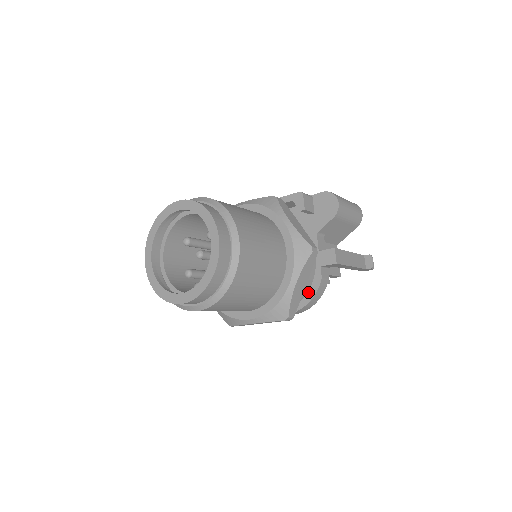
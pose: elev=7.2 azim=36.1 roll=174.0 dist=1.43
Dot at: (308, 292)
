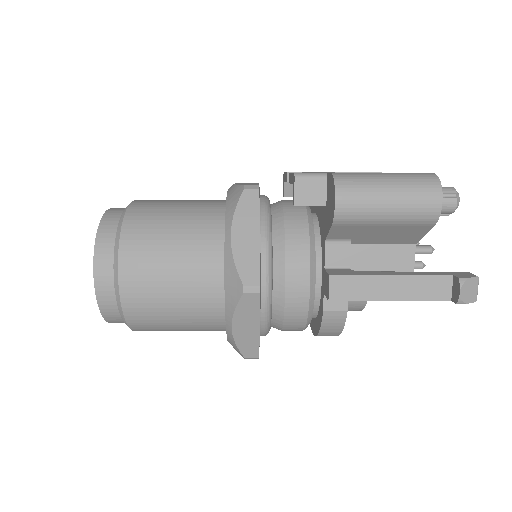
Dot at: (318, 319)
